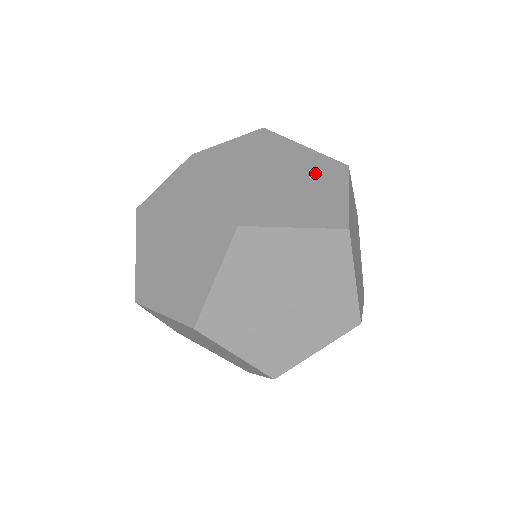
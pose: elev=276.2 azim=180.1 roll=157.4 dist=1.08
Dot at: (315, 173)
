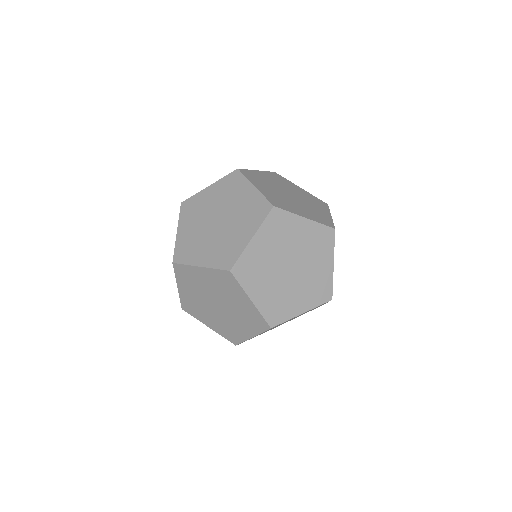
Dot at: (243, 216)
